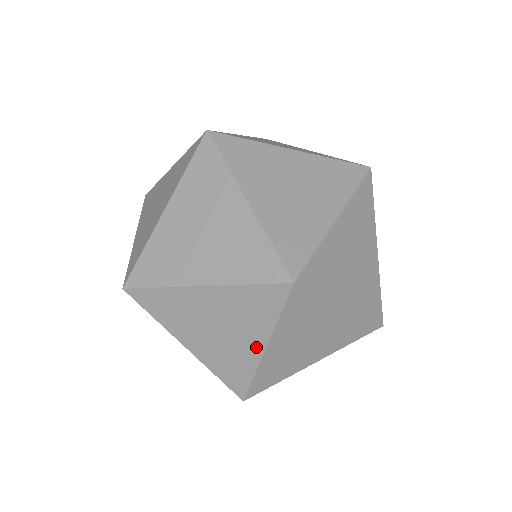
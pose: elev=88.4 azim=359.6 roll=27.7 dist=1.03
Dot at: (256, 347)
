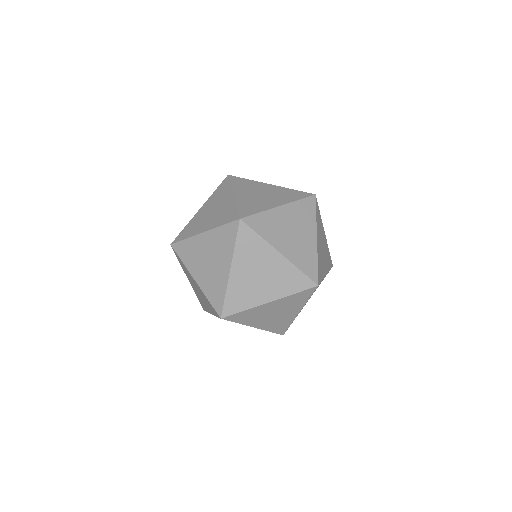
Dot at: (277, 258)
